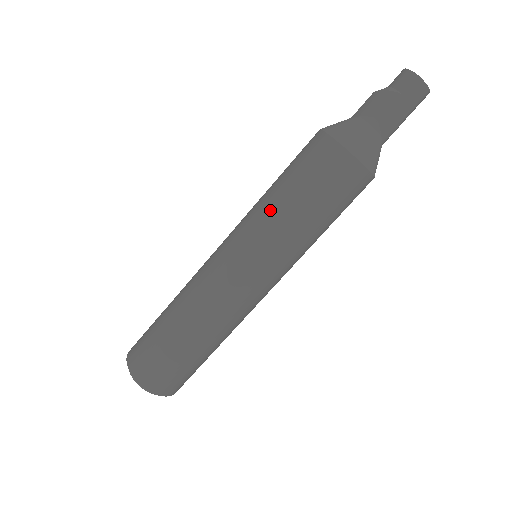
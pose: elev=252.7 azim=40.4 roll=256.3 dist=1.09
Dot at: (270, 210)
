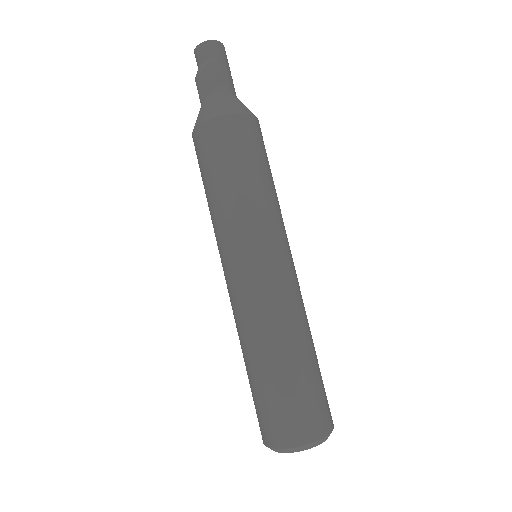
Dot at: (241, 202)
